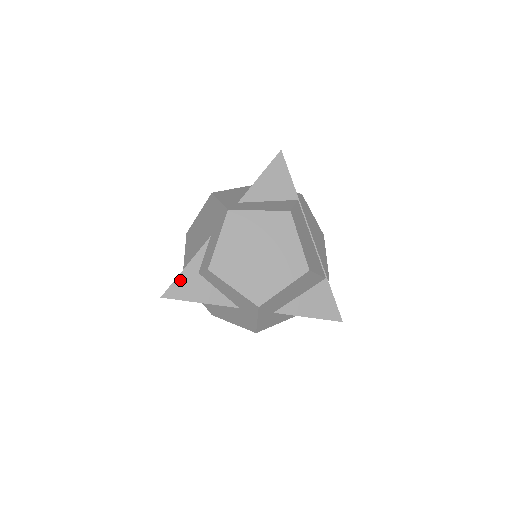
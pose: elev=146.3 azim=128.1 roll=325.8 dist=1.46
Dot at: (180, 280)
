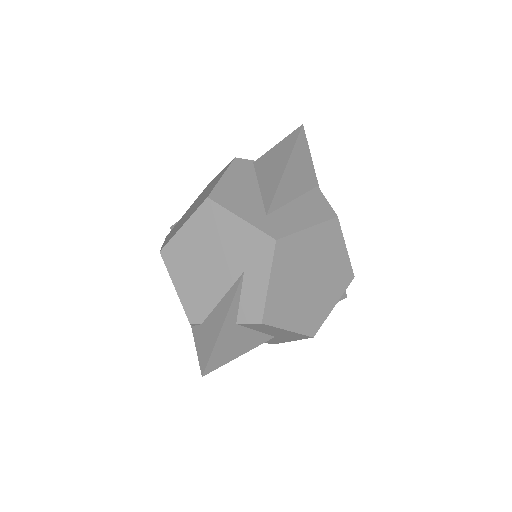
Dot at: (219, 344)
